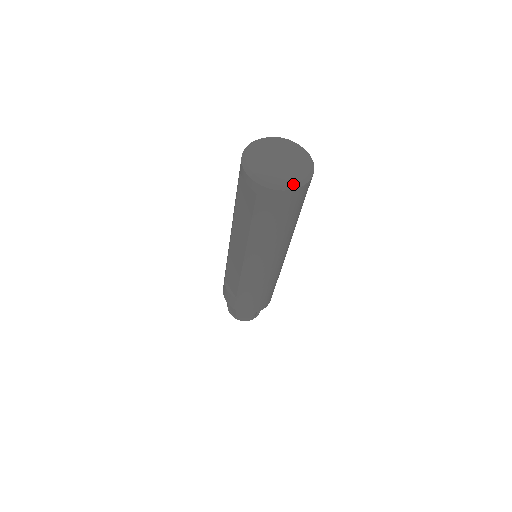
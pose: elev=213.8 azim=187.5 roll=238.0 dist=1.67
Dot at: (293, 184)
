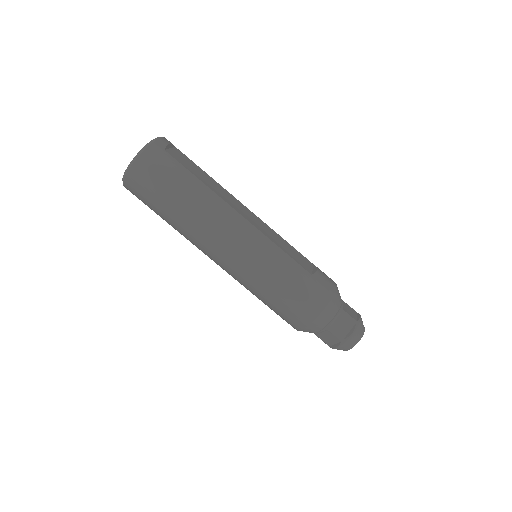
Dot at: (127, 168)
